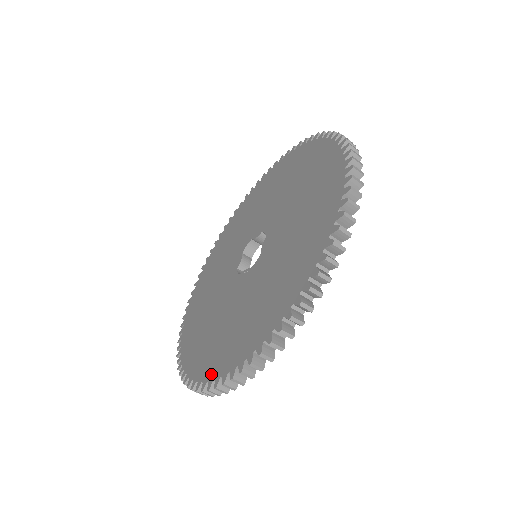
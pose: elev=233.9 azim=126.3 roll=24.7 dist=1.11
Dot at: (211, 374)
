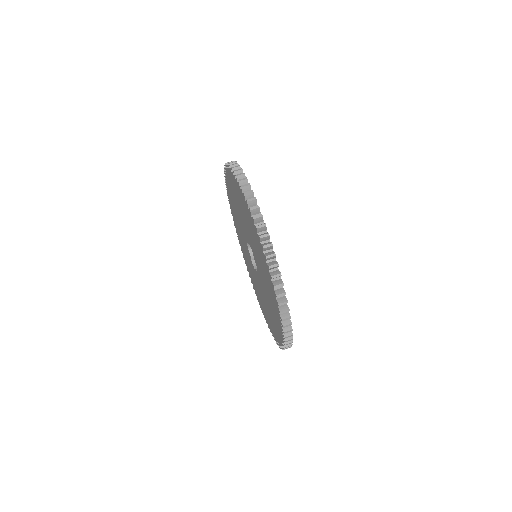
Dot at: (269, 277)
